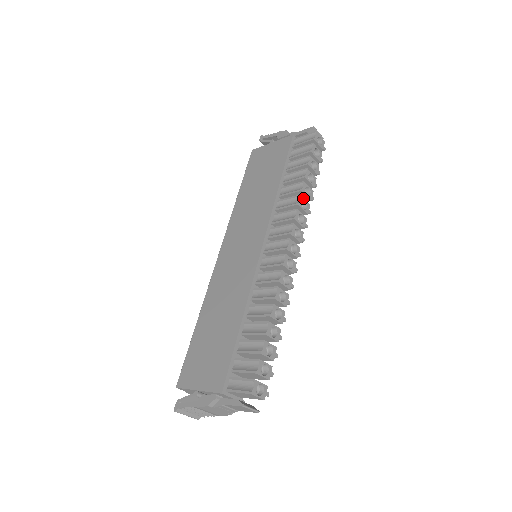
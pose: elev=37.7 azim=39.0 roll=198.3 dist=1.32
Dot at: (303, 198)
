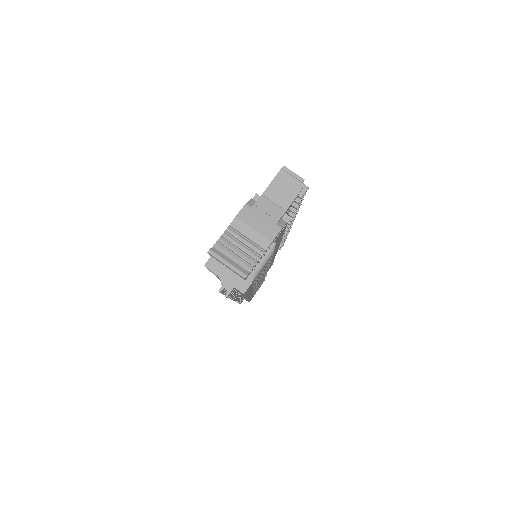
Dot at: occluded
